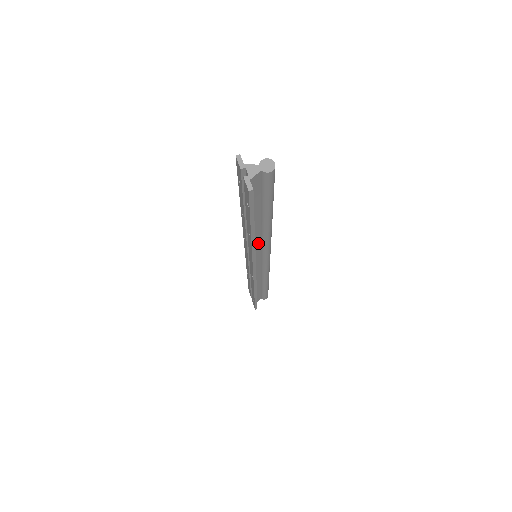
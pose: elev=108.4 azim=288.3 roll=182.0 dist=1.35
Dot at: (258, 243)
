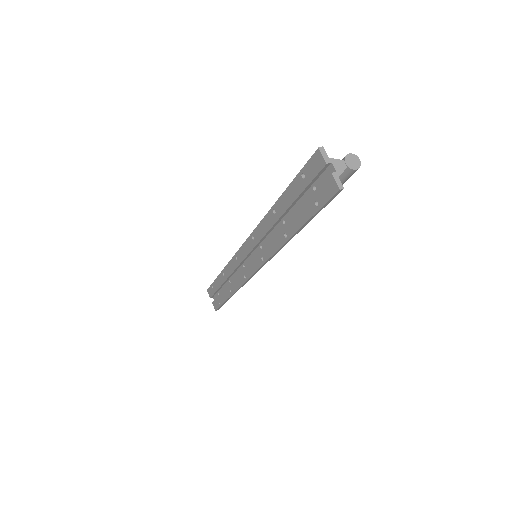
Dot at: occluded
